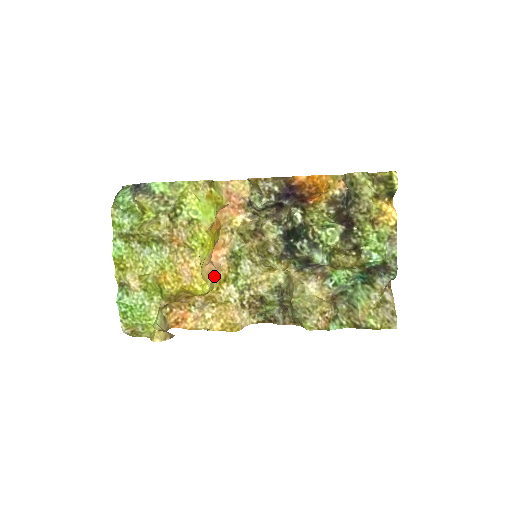
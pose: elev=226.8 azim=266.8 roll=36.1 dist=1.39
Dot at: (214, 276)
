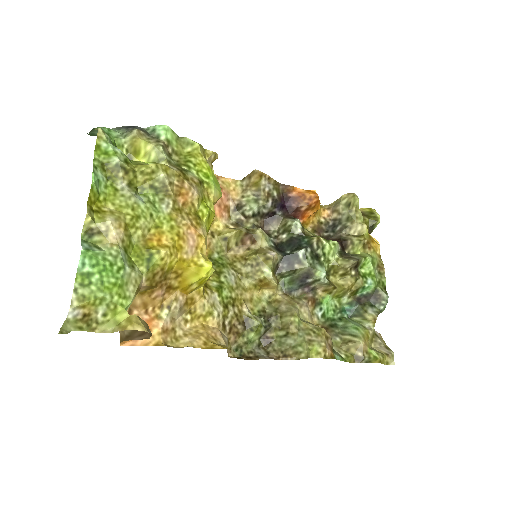
Dot at: occluded
